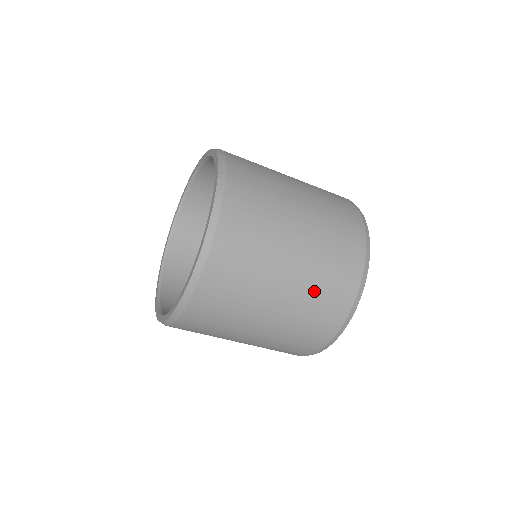
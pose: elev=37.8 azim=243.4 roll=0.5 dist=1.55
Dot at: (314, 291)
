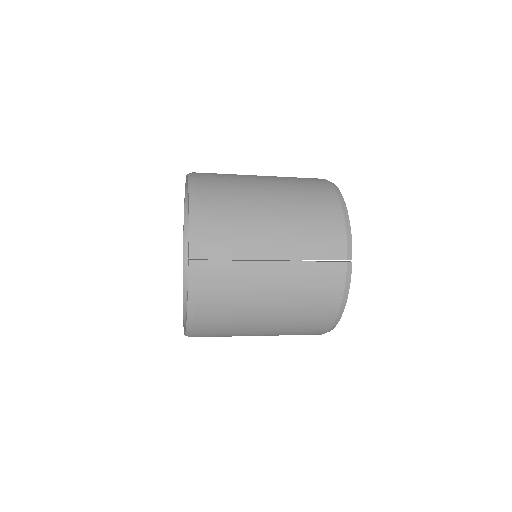
Dot at: (293, 326)
